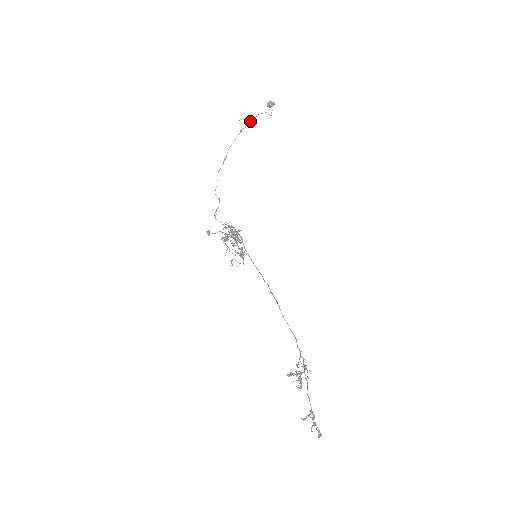
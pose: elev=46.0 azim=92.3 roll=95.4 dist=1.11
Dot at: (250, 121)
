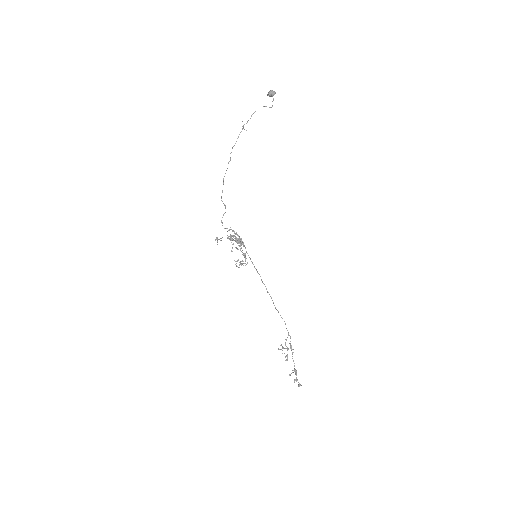
Dot at: (251, 115)
